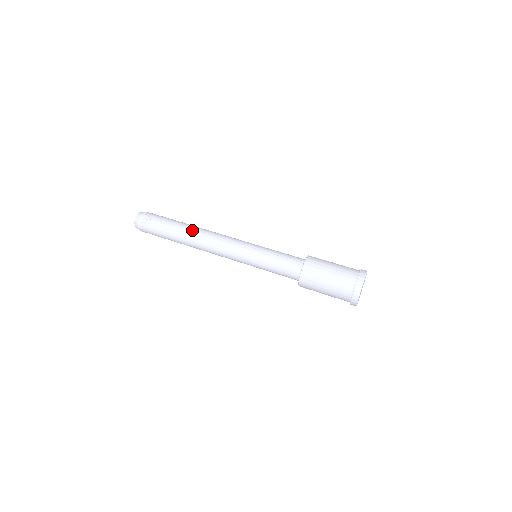
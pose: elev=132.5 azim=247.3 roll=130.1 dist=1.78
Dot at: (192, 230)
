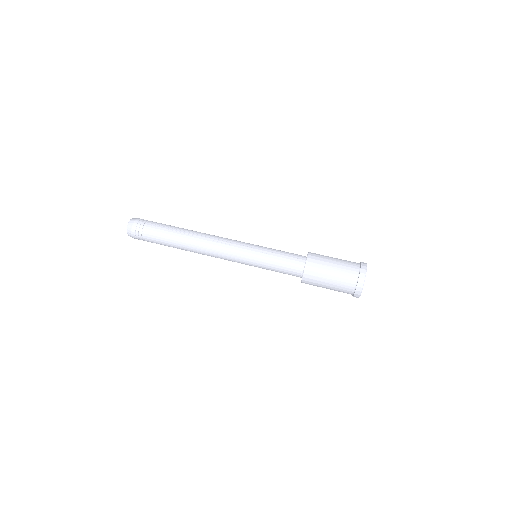
Dot at: (189, 234)
